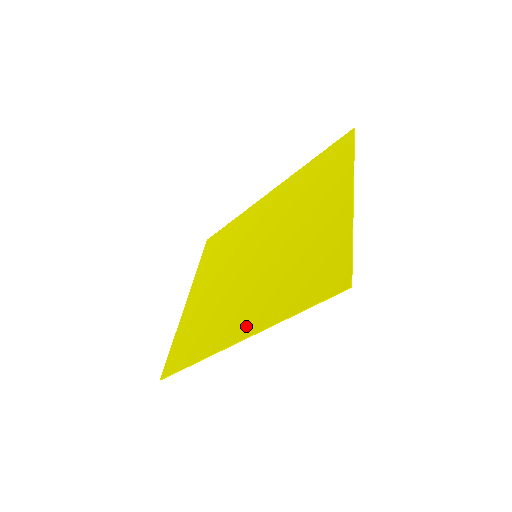
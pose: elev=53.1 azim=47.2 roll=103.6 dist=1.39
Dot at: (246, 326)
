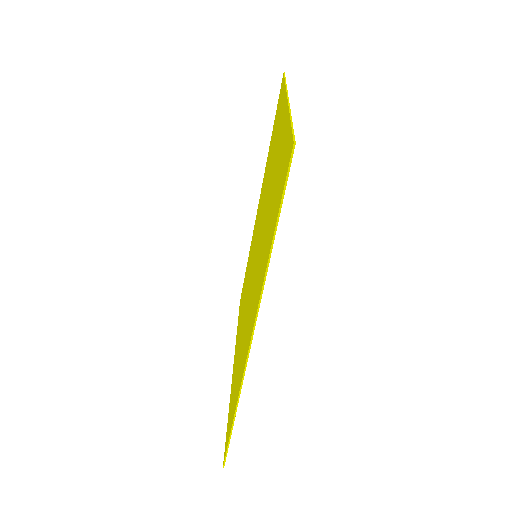
Dot at: (253, 317)
